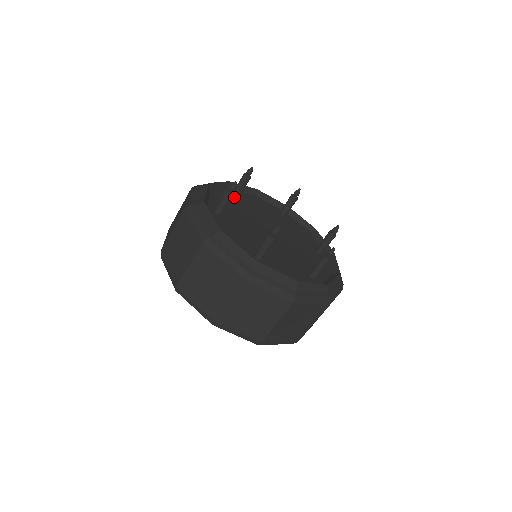
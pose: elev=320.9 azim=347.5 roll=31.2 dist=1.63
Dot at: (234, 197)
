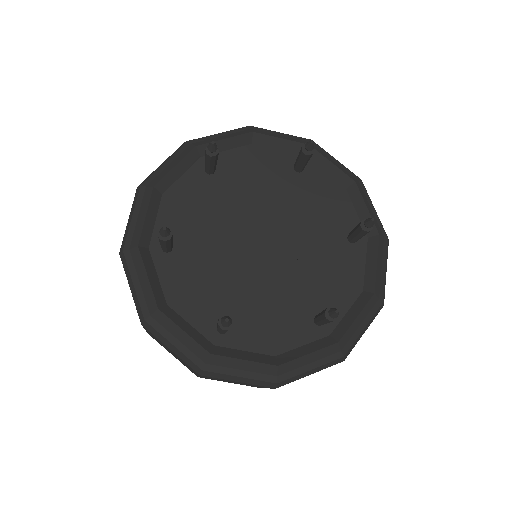
Dot at: (173, 256)
